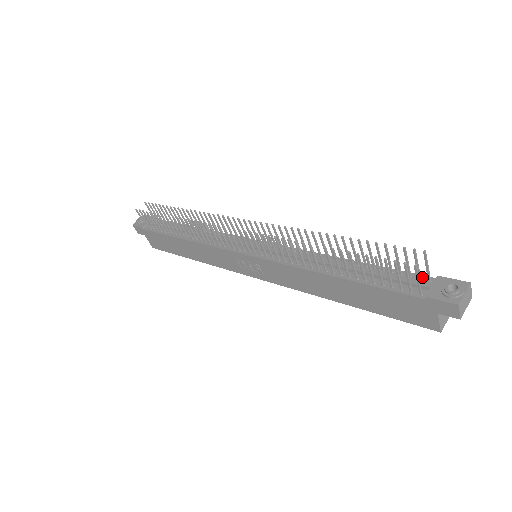
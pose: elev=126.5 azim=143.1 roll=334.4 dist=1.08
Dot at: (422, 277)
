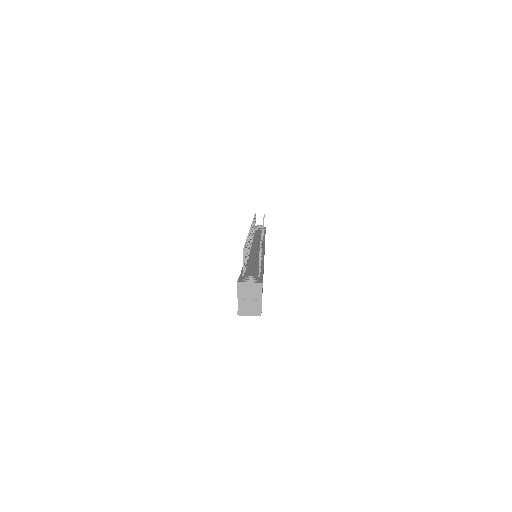
Dot at: occluded
